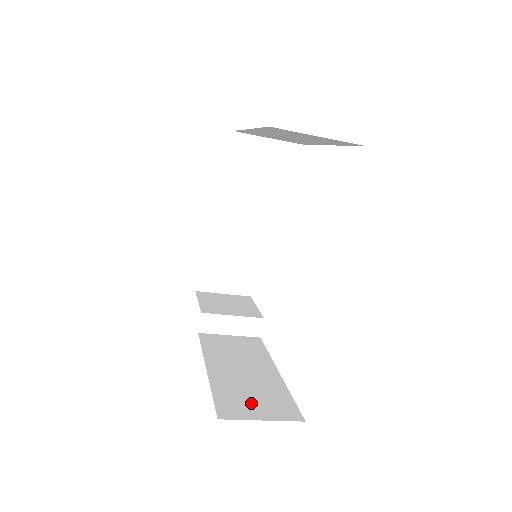
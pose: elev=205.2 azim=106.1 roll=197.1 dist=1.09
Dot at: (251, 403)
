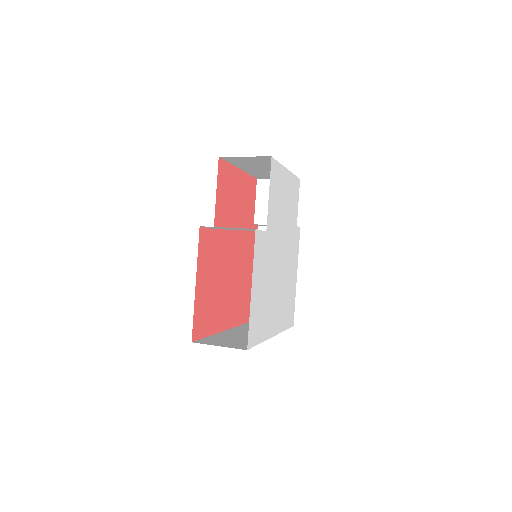
Dot at: occluded
